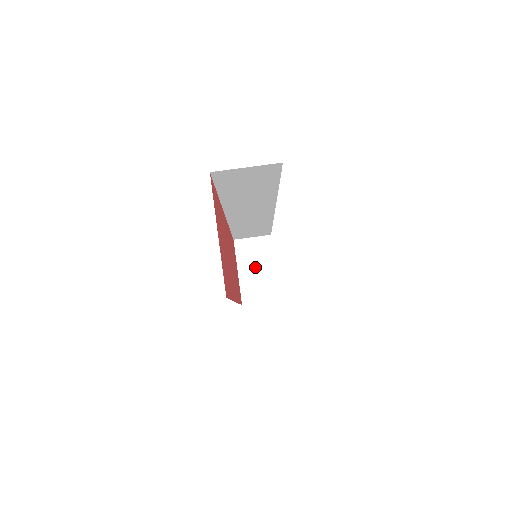
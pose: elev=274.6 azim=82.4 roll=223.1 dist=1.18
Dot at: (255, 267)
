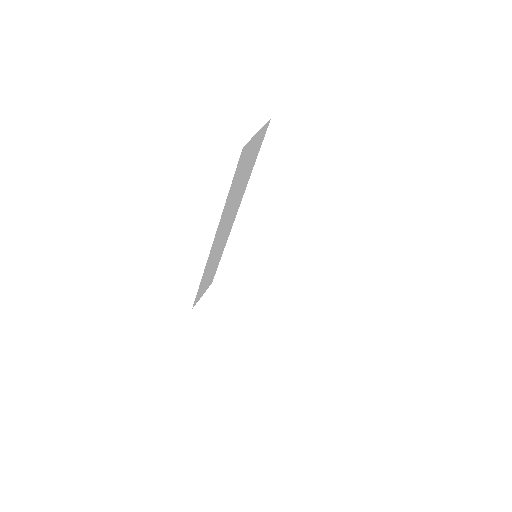
Dot at: (226, 313)
